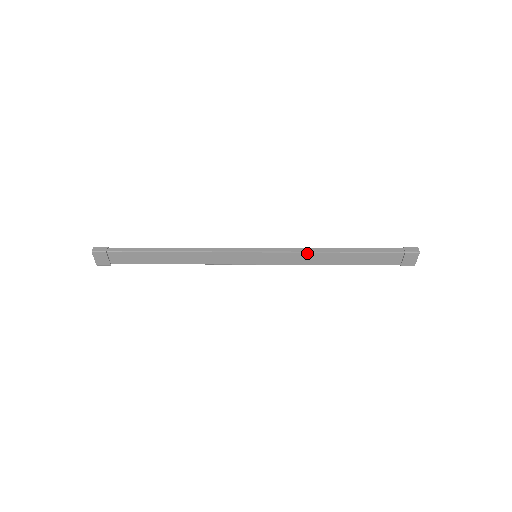
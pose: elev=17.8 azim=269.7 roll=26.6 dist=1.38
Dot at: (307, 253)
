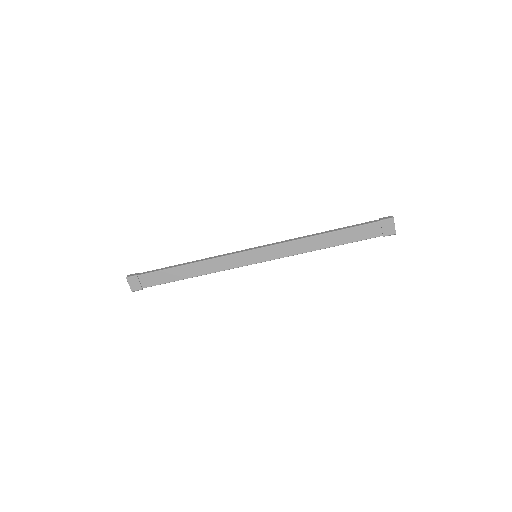
Dot at: (296, 241)
